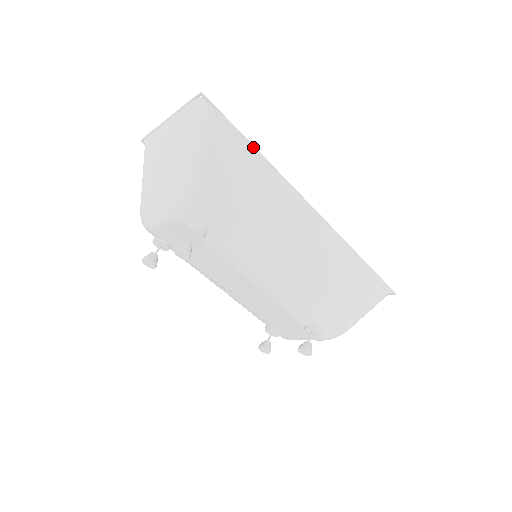
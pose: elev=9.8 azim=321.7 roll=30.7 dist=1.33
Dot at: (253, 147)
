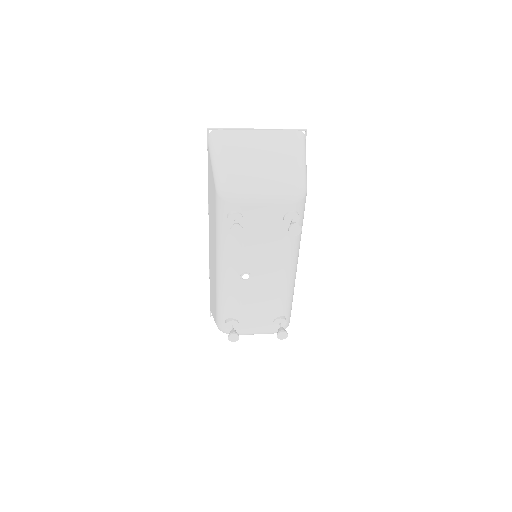
Dot at: occluded
